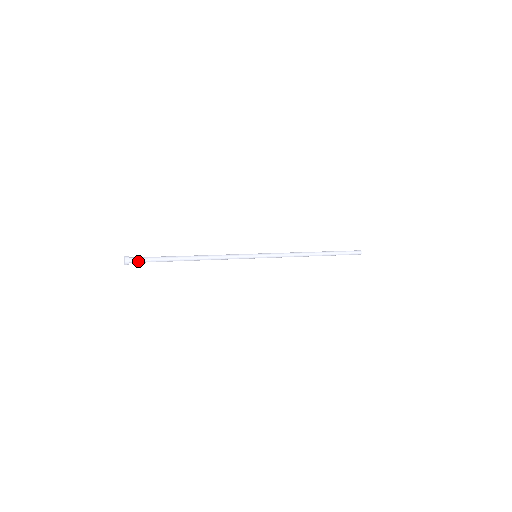
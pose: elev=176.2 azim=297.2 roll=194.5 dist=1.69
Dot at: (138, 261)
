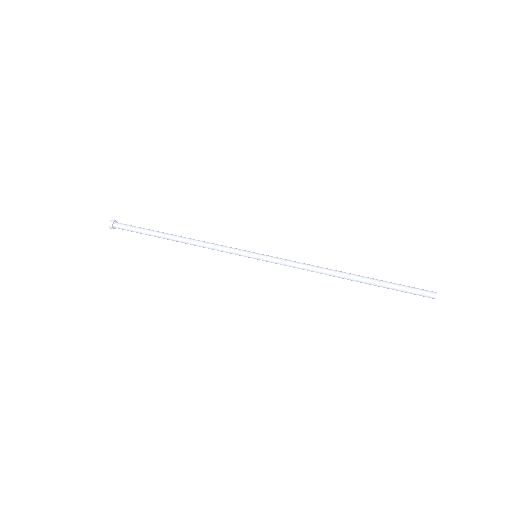
Dot at: (122, 229)
